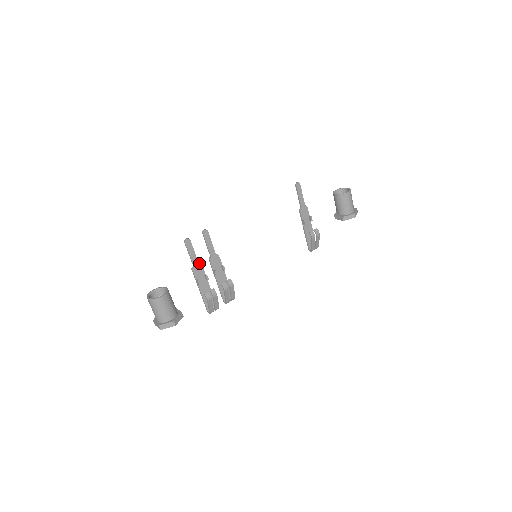
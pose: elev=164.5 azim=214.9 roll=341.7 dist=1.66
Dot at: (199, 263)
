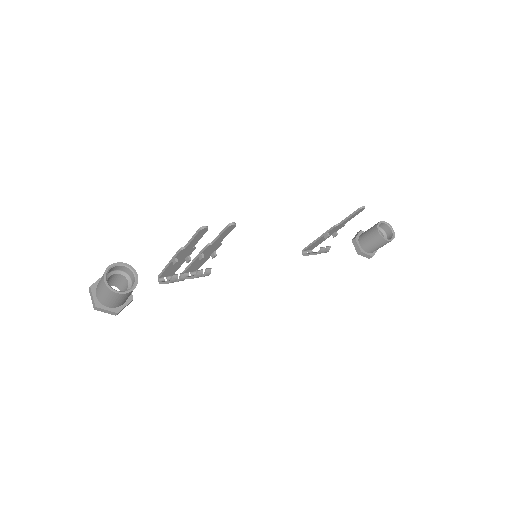
Dot at: (194, 246)
